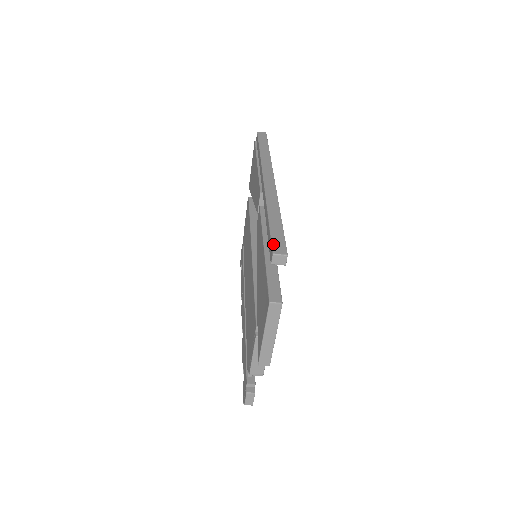
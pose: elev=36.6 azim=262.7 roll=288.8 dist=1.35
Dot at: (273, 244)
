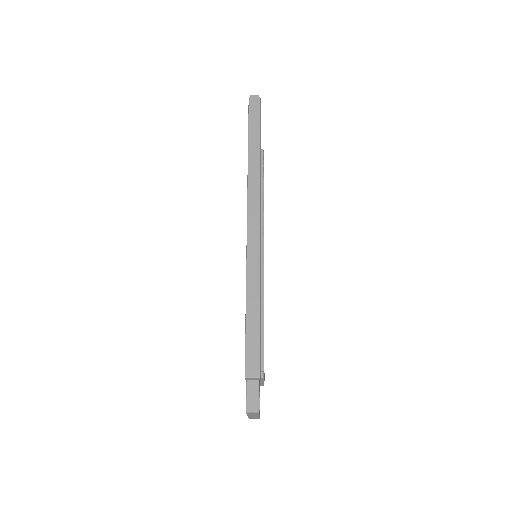
Dot at: (246, 360)
